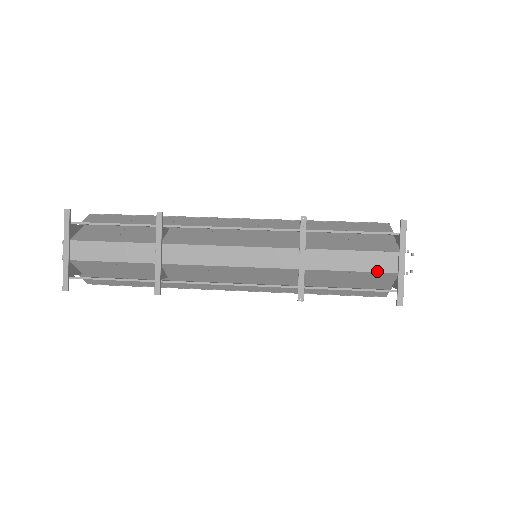
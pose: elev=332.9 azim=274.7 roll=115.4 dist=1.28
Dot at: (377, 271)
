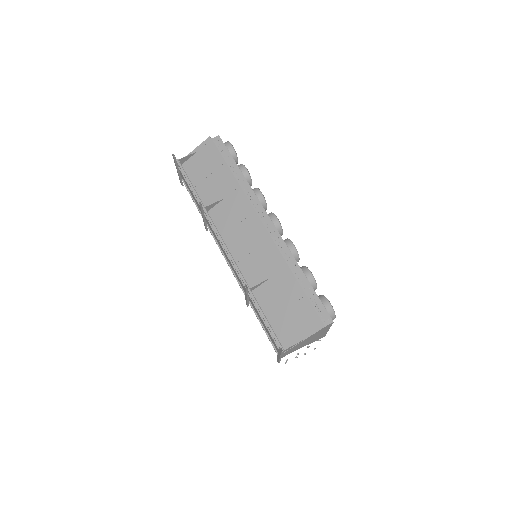
Dot at: (272, 342)
